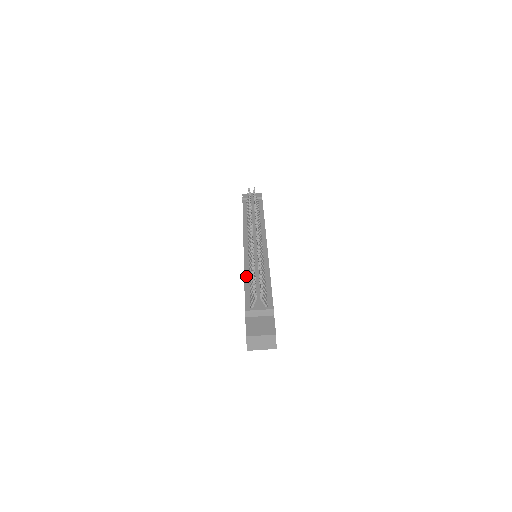
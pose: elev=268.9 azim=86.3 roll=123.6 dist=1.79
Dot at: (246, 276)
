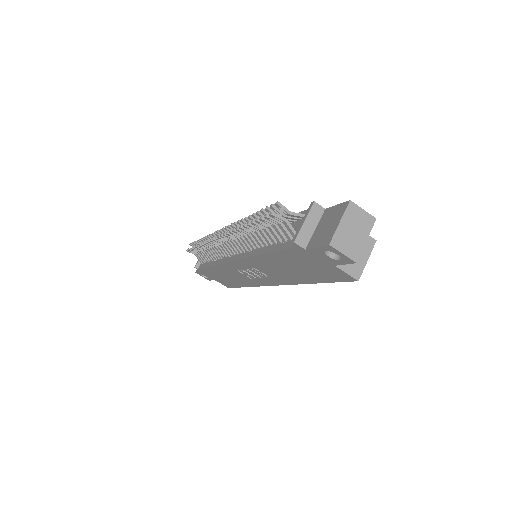
Dot at: (261, 252)
